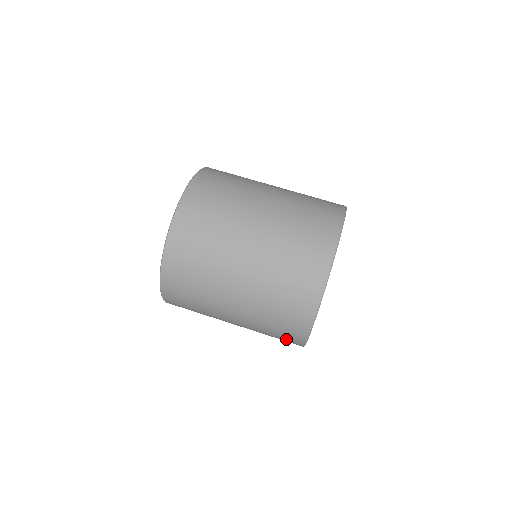
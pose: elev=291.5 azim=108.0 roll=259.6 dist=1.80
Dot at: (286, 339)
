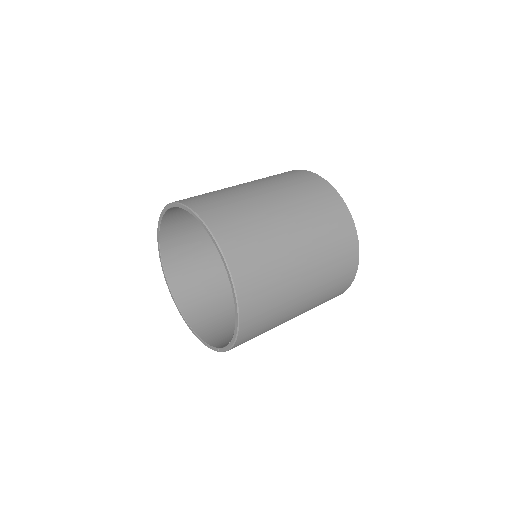
Dot at: (344, 239)
